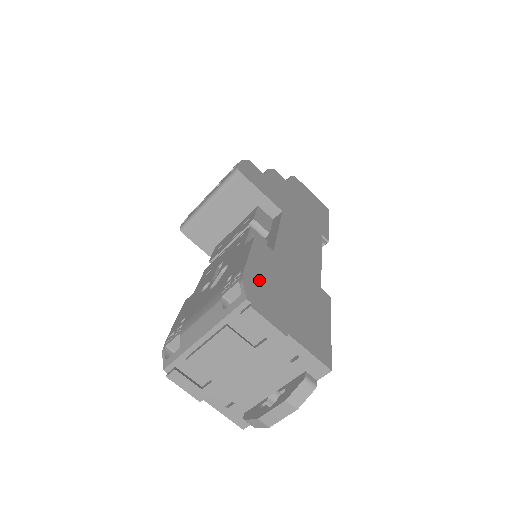
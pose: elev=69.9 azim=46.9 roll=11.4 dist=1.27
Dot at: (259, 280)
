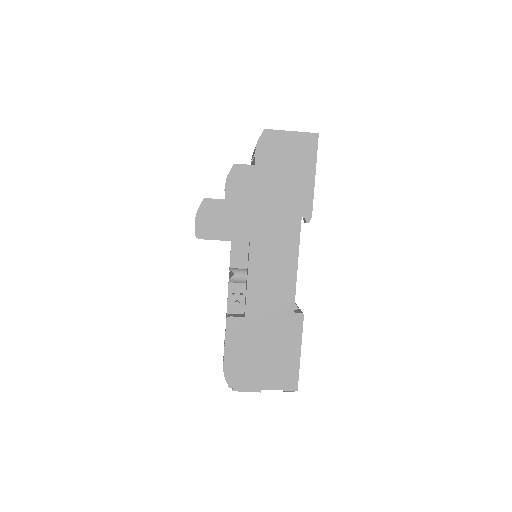
Dot at: (236, 363)
